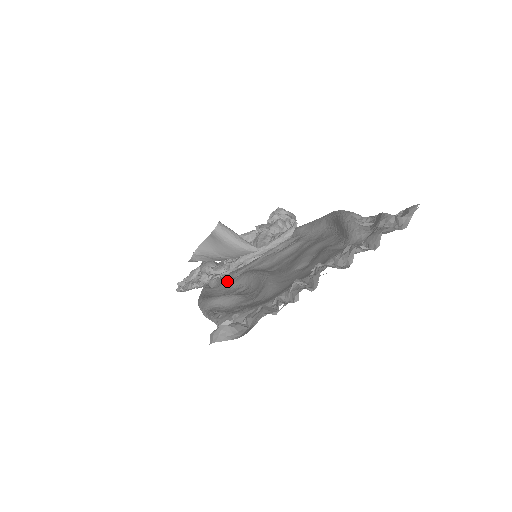
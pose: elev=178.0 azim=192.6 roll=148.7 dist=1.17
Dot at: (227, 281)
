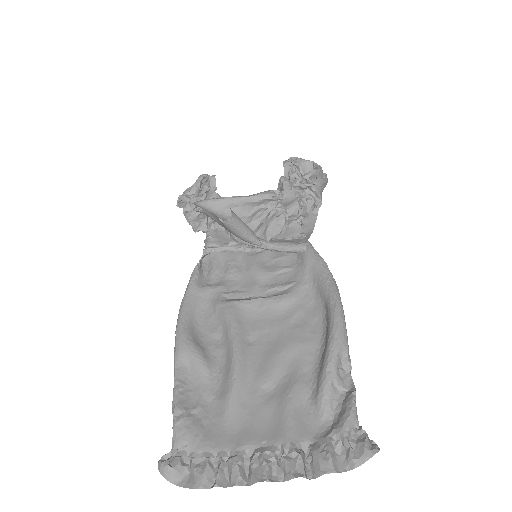
Dot at: (217, 278)
